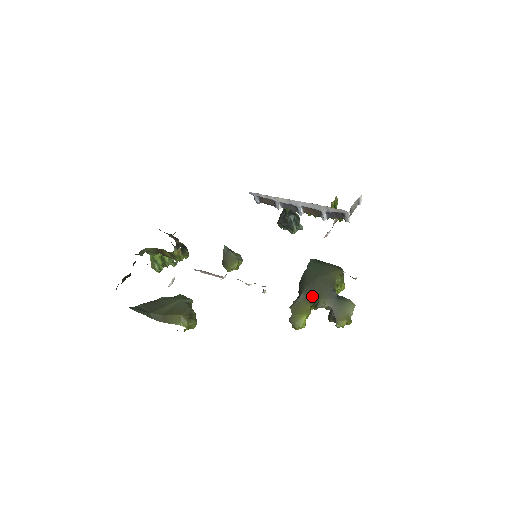
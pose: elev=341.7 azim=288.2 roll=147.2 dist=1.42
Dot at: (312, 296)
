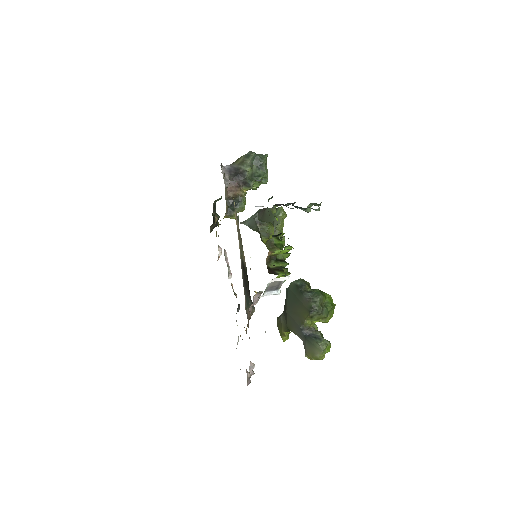
Dot at: (286, 323)
